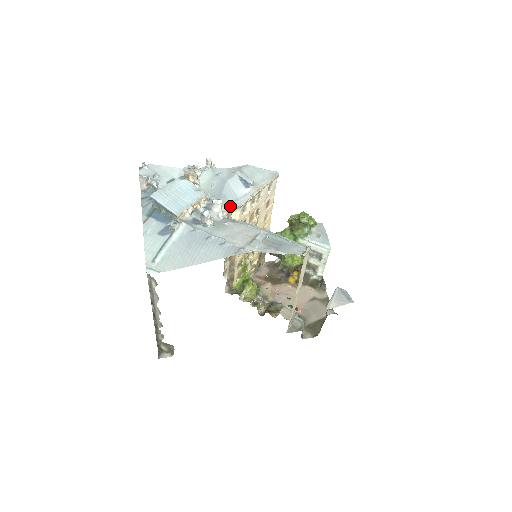
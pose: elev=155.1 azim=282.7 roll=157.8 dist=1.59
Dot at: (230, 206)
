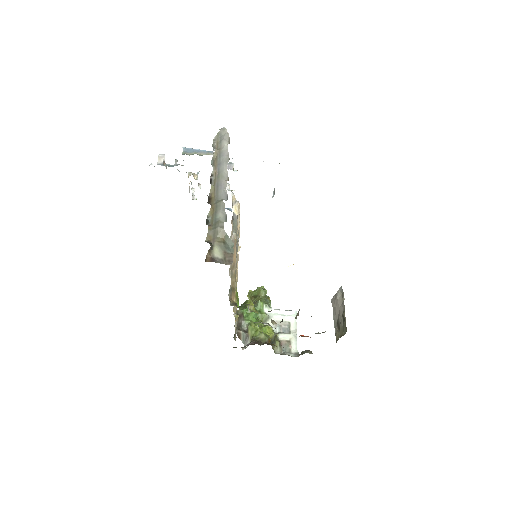
Dot at: occluded
